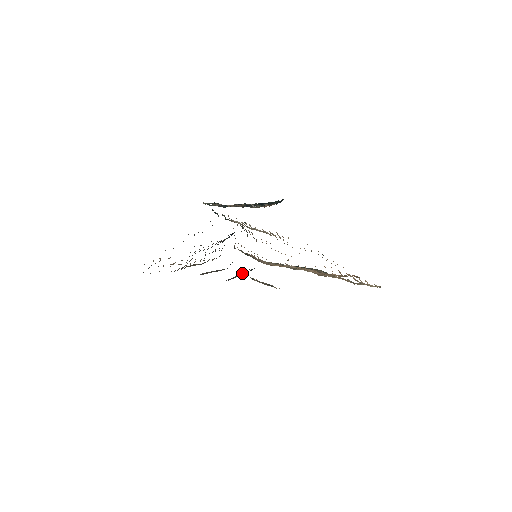
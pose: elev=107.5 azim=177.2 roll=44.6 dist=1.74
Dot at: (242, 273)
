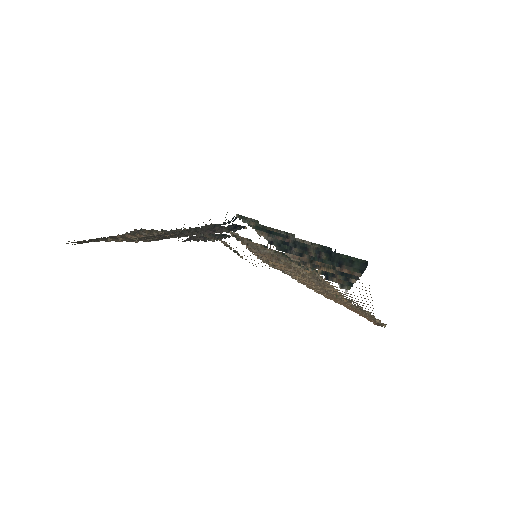
Dot at: (211, 239)
